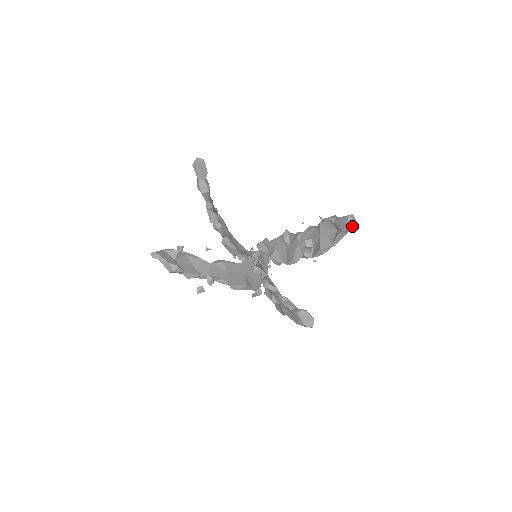
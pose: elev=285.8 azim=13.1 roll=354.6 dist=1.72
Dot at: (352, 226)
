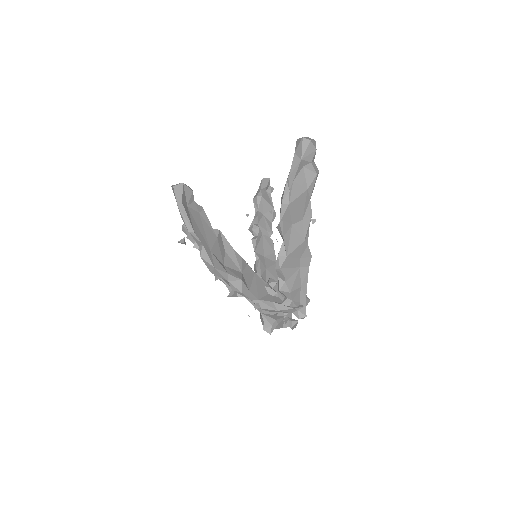
Dot at: (300, 139)
